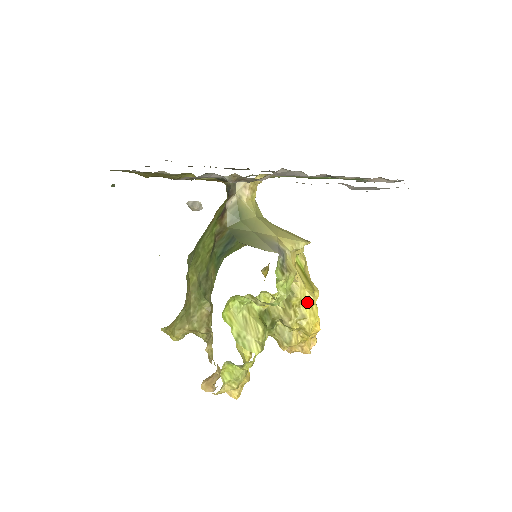
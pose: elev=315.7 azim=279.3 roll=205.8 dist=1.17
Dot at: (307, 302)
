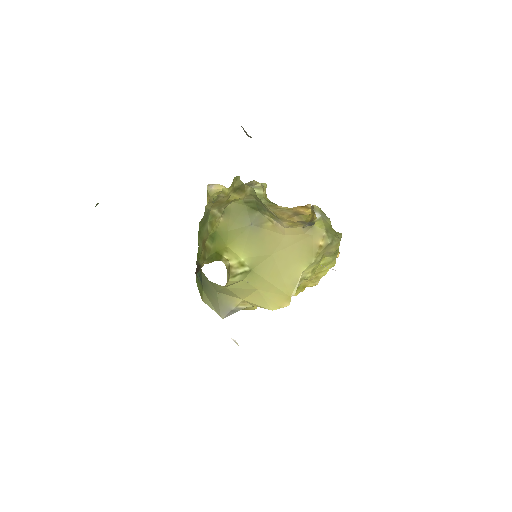
Dot at: occluded
